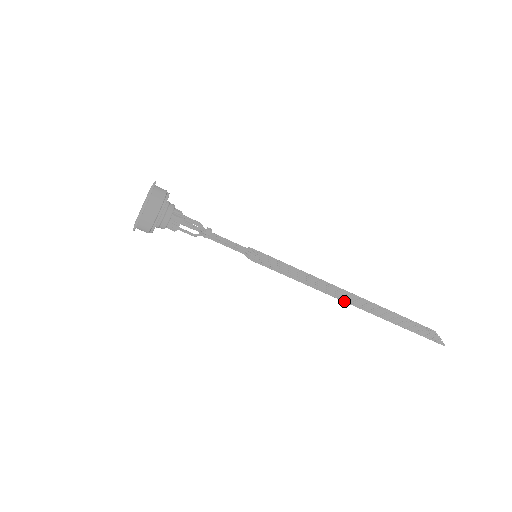
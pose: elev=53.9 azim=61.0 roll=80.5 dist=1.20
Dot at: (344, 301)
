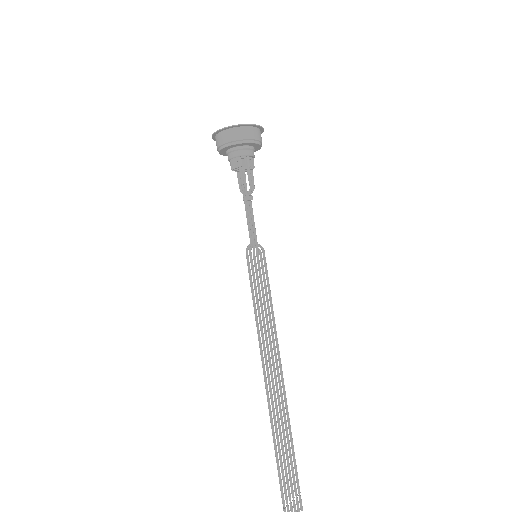
Dot at: (263, 370)
